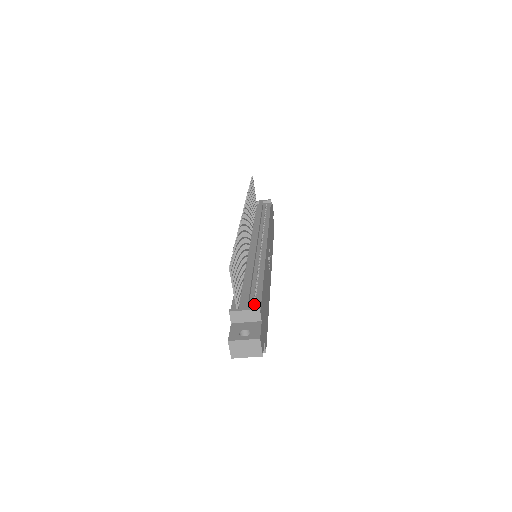
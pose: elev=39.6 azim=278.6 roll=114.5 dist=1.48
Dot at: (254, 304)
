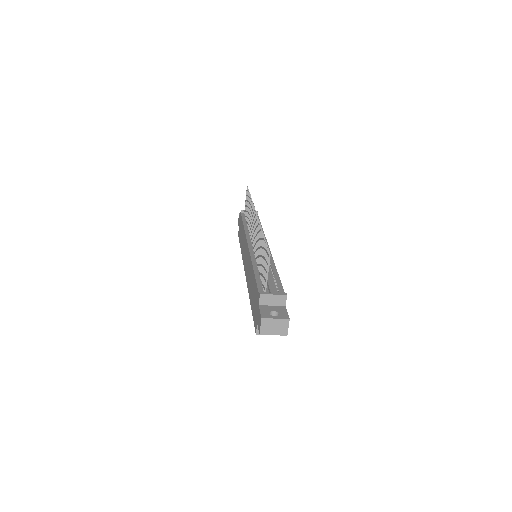
Dot at: (278, 291)
